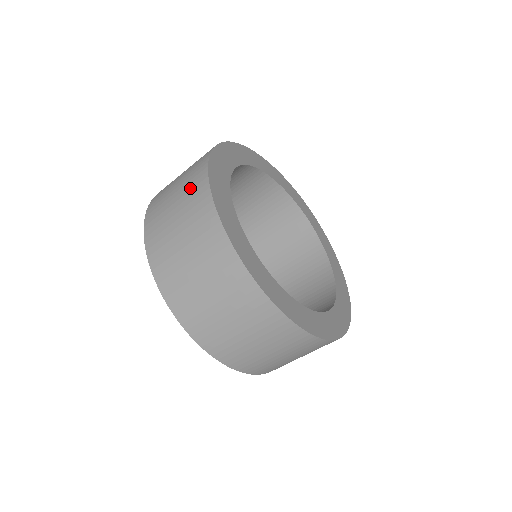
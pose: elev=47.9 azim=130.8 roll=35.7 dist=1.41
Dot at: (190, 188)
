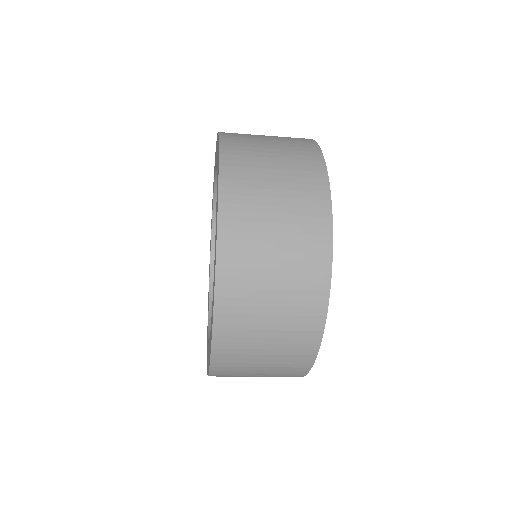
Dot at: (298, 157)
